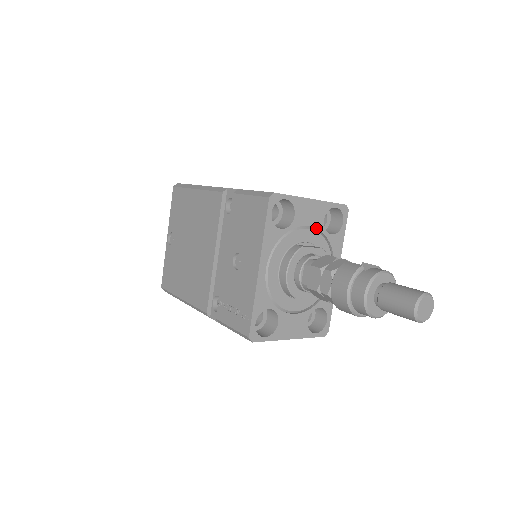
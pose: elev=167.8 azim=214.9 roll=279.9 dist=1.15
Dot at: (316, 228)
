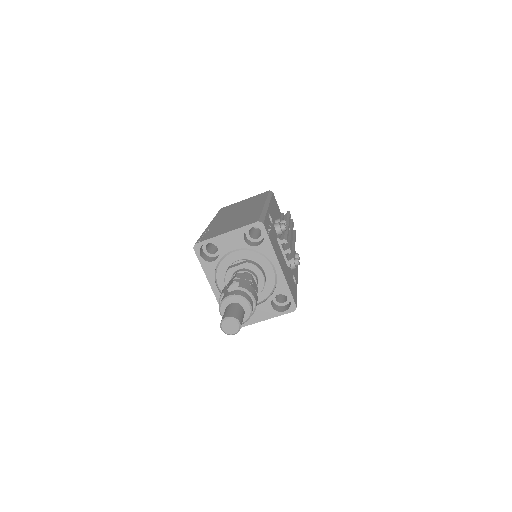
Dot at: (241, 248)
